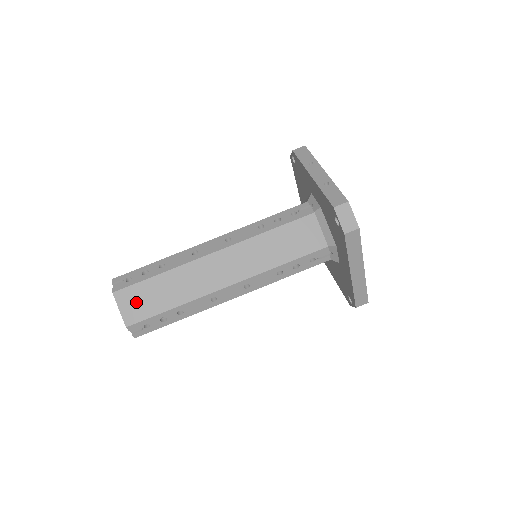
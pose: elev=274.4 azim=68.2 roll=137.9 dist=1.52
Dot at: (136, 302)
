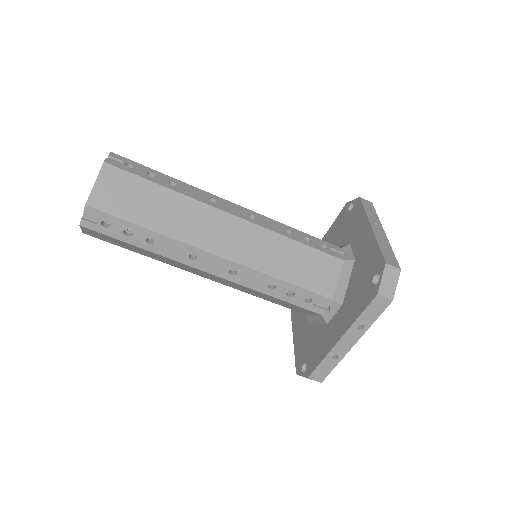
Dot at: (103, 237)
